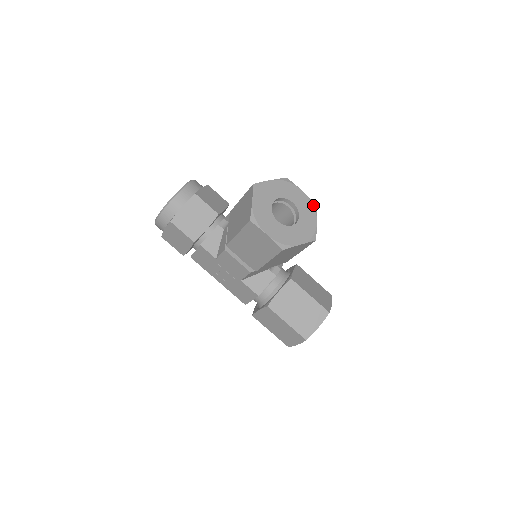
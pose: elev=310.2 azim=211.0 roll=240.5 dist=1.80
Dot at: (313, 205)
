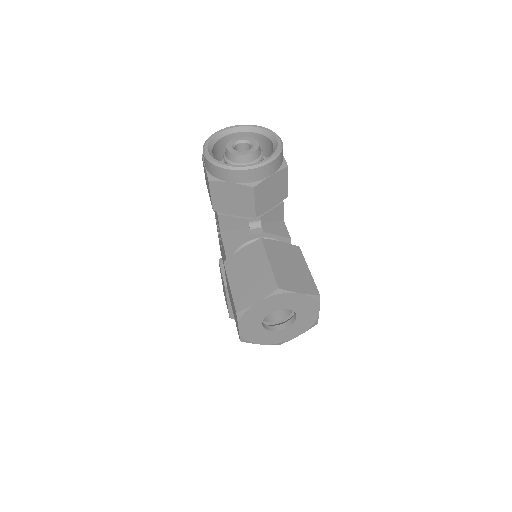
Dot at: (313, 324)
